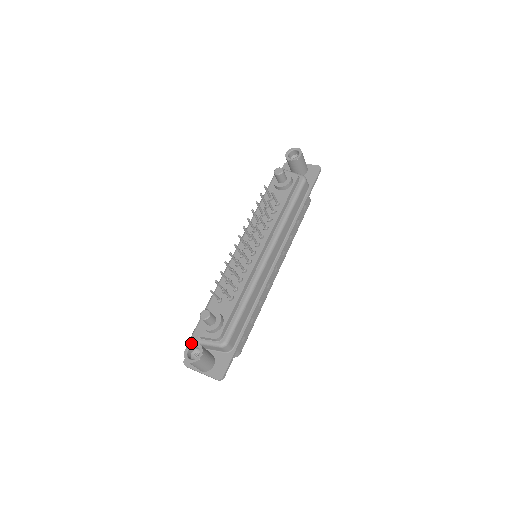
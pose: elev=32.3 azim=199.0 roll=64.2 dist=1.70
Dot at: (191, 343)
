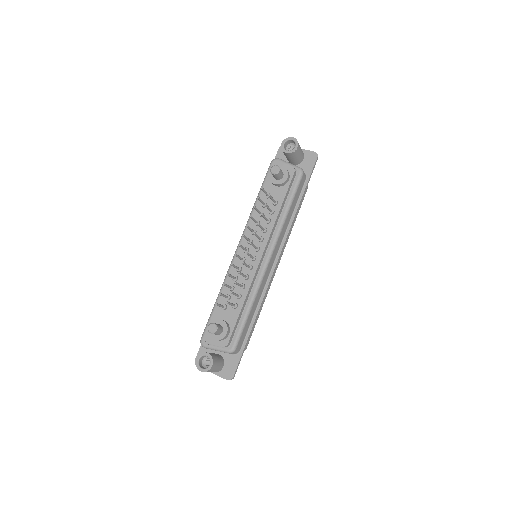
Dot at: (201, 353)
